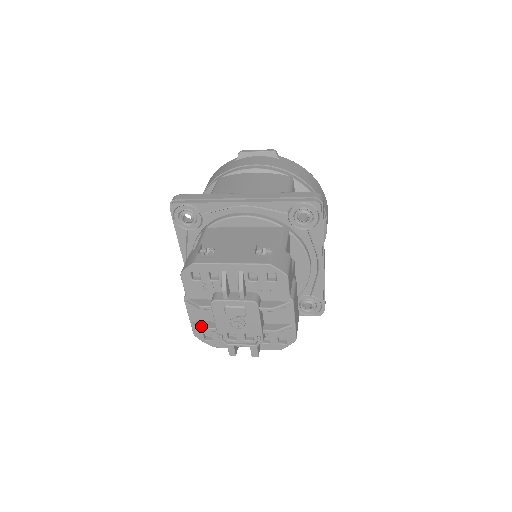
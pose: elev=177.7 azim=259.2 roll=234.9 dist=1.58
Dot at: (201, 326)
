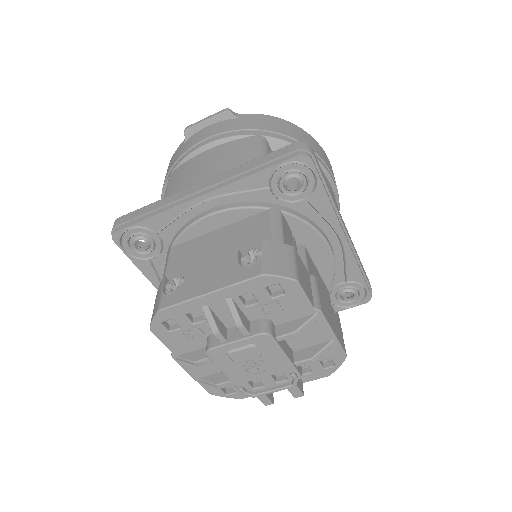
Dot at: (210, 383)
